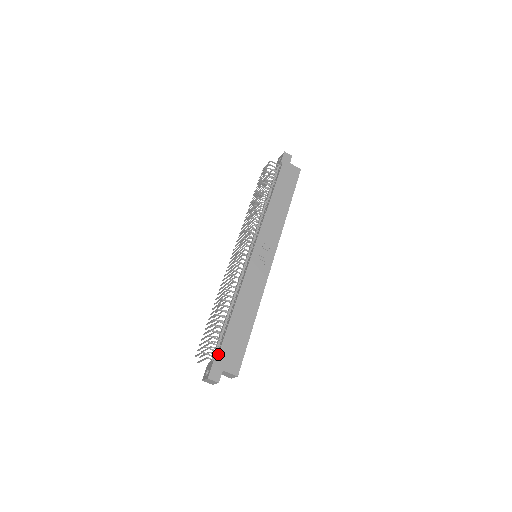
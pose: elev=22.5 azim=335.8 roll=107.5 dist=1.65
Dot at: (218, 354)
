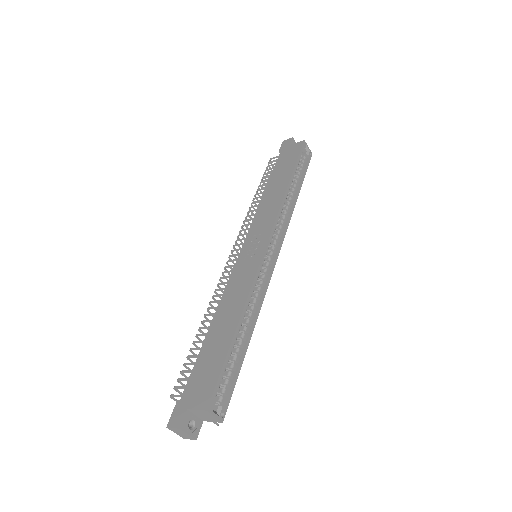
Dot at: (184, 390)
